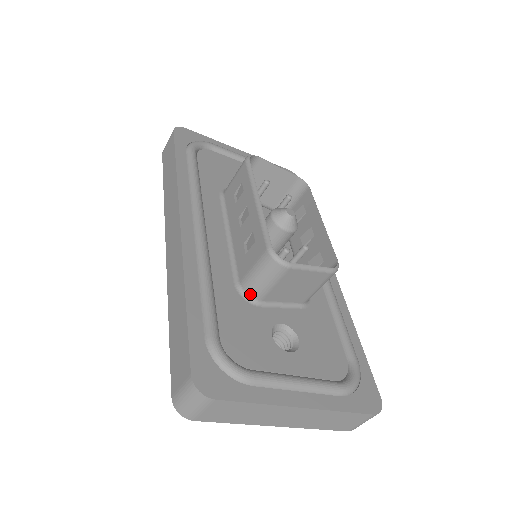
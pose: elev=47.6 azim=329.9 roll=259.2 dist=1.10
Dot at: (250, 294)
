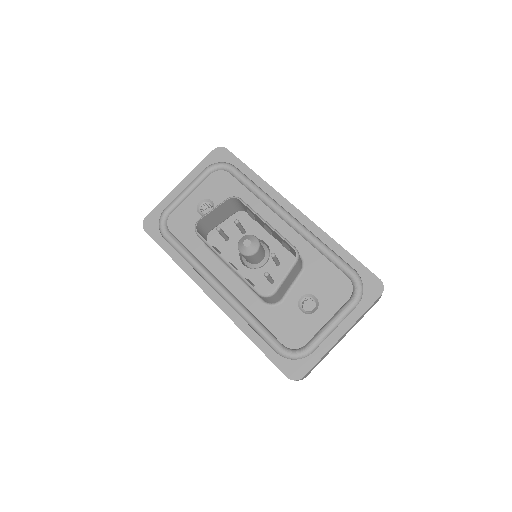
Dot at: (274, 303)
